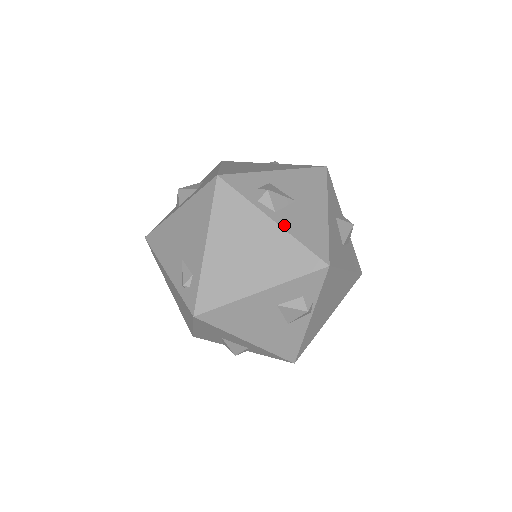
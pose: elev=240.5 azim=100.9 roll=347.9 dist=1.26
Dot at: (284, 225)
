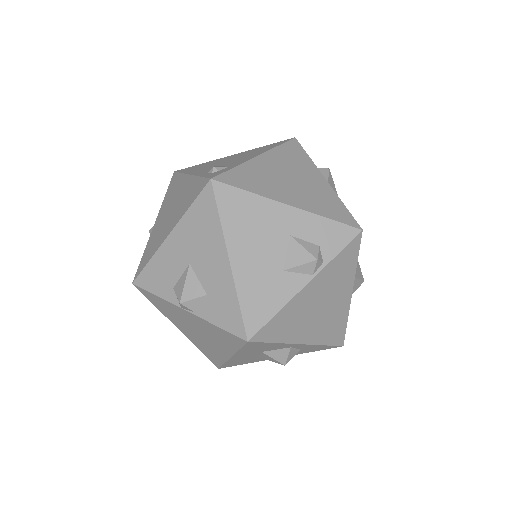
Dot at: occluded
